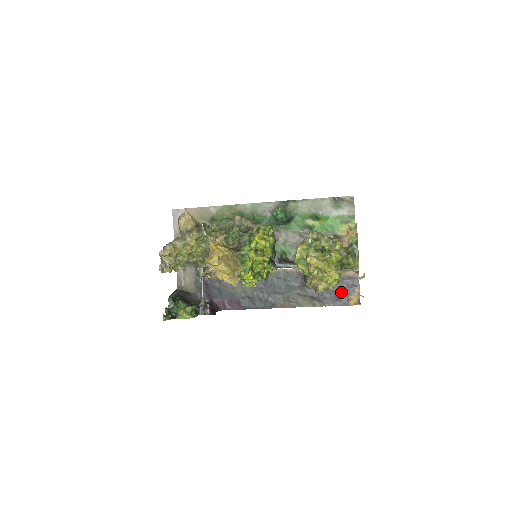
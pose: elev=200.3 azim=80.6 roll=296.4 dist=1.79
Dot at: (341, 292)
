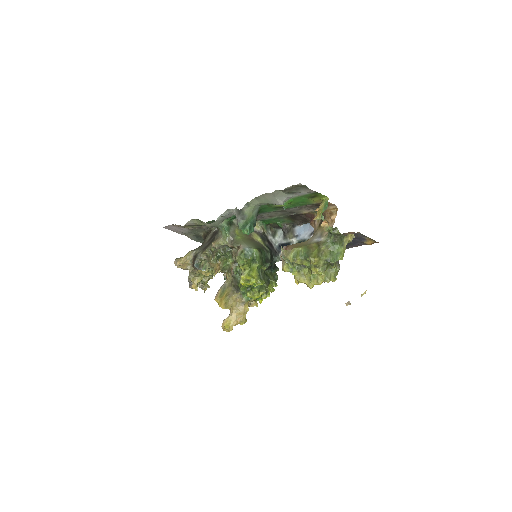
Dot at: (352, 242)
